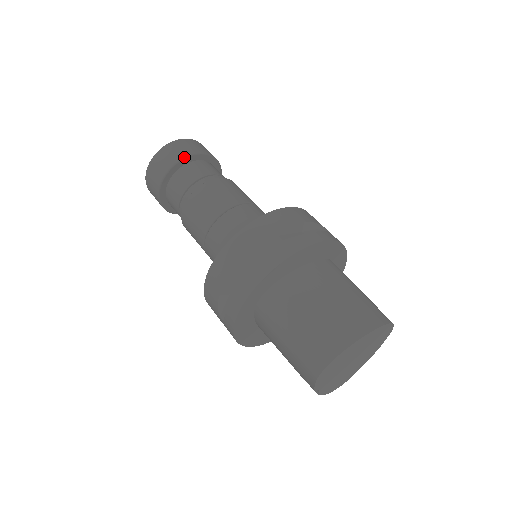
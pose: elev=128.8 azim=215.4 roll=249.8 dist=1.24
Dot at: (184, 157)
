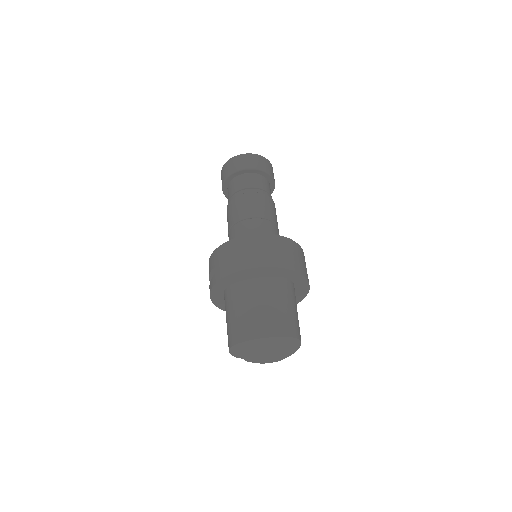
Dot at: (238, 170)
